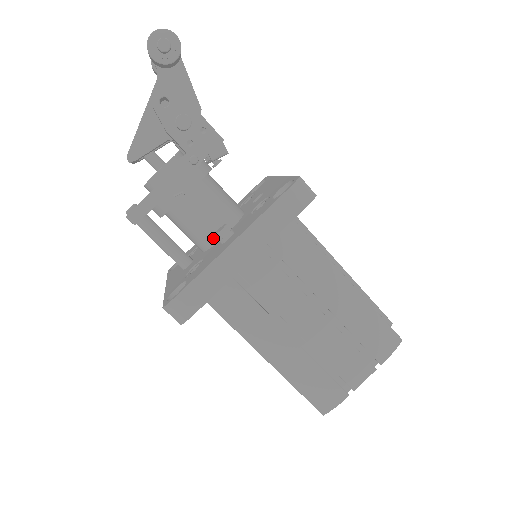
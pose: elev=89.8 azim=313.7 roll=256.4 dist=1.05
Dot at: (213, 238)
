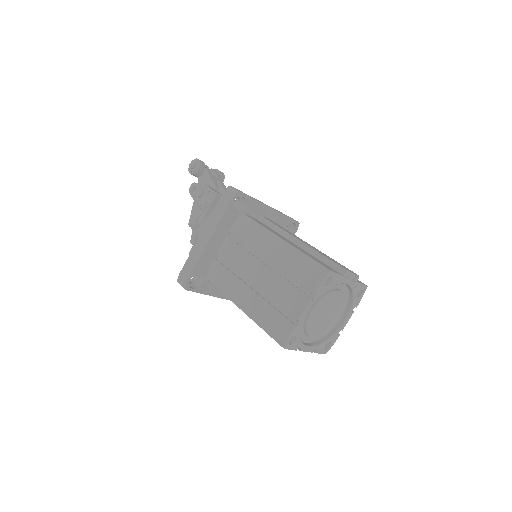
Dot at: occluded
